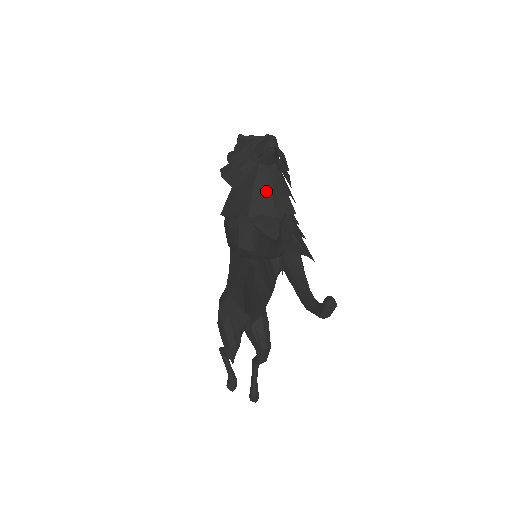
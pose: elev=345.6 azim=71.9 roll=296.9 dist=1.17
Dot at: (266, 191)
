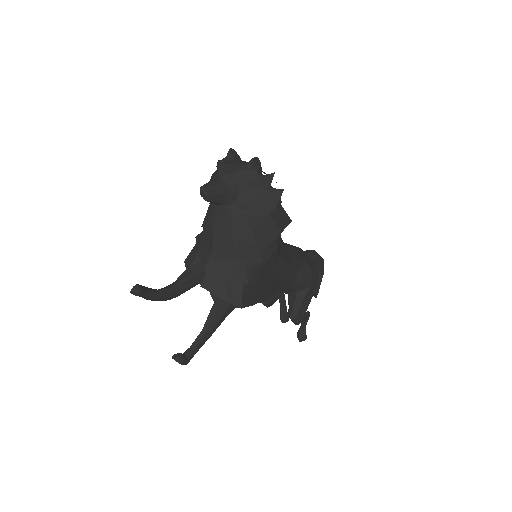
Dot at: (209, 228)
